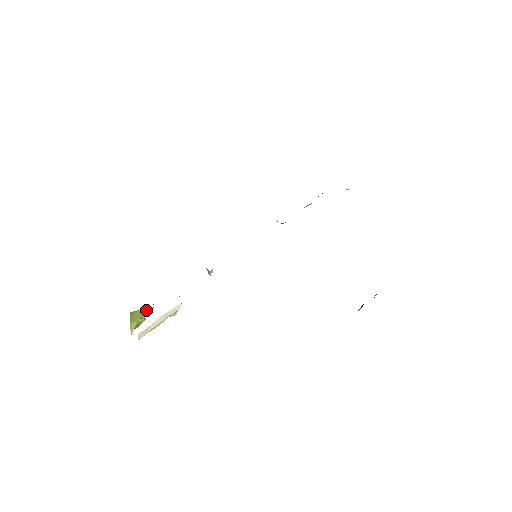
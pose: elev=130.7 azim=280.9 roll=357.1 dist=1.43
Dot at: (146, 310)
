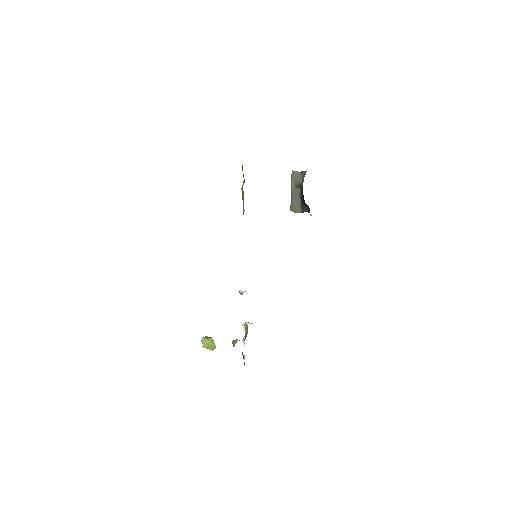
Dot at: occluded
